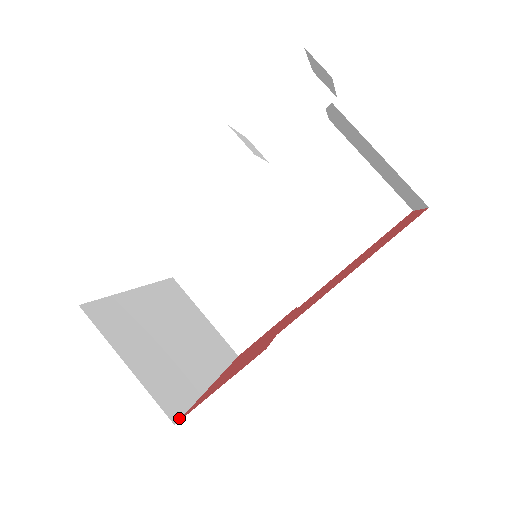
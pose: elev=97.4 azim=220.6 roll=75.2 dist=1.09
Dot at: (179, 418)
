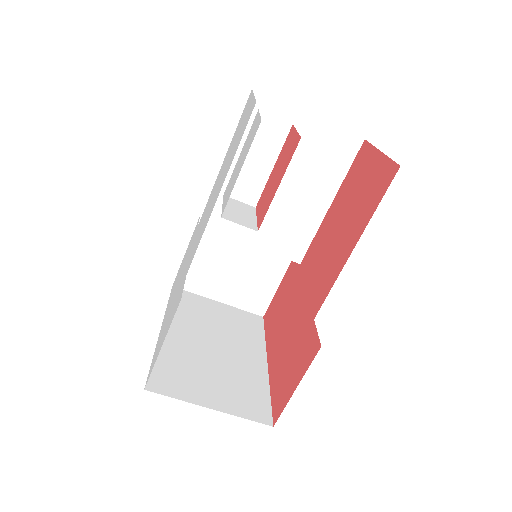
Dot at: (271, 418)
